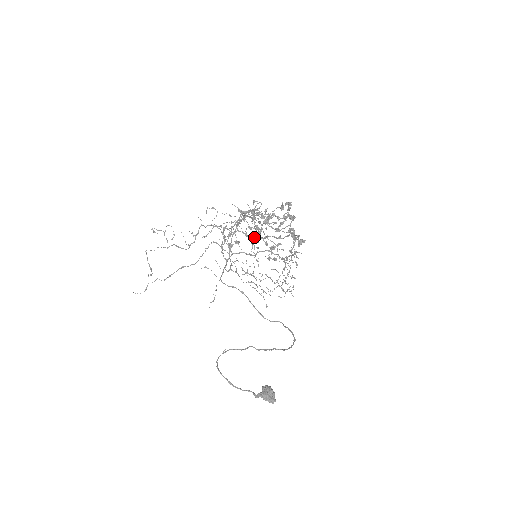
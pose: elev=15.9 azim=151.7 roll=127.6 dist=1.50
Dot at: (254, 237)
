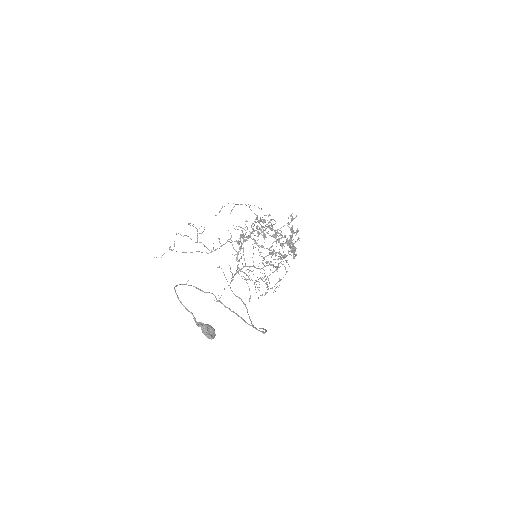
Dot at: (261, 245)
